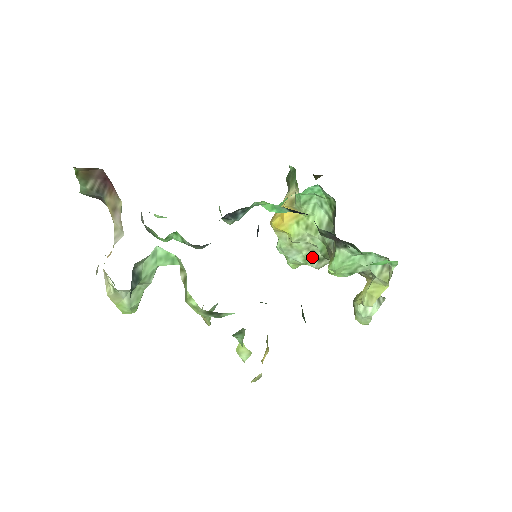
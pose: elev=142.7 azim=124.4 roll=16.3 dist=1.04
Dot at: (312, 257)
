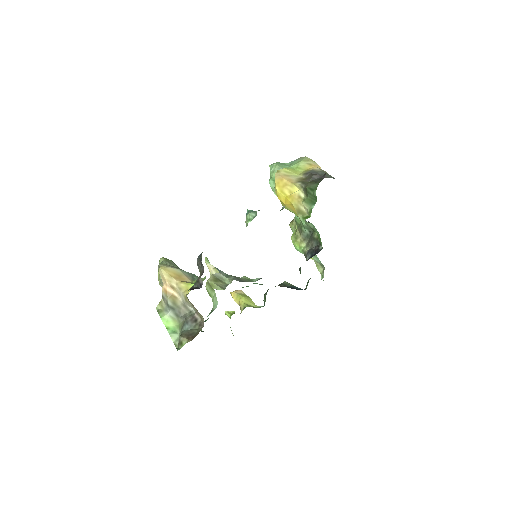
Dot at: occluded
